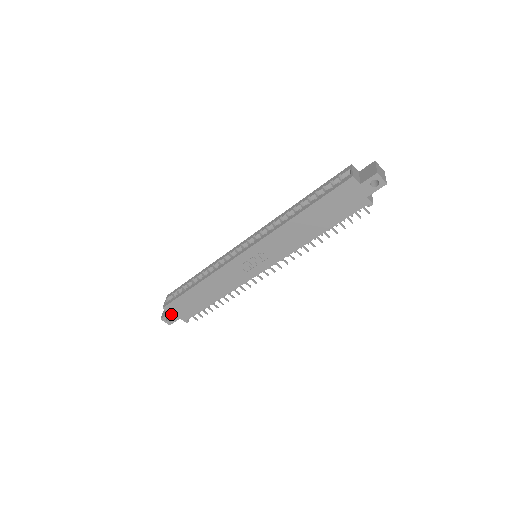
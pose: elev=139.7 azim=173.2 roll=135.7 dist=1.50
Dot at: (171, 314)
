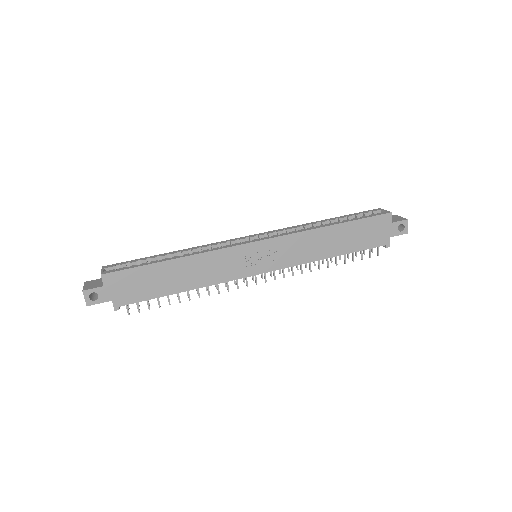
Dot at: (105, 289)
